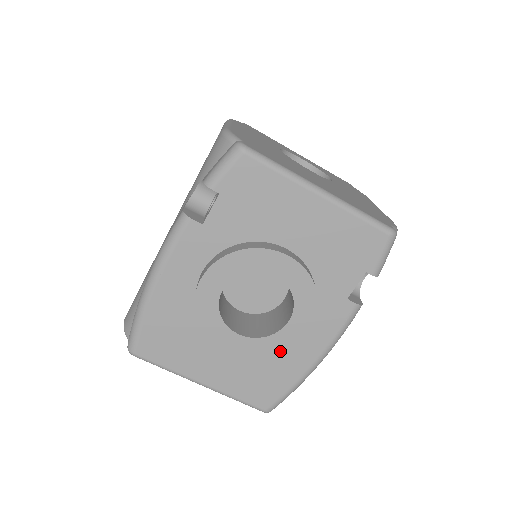
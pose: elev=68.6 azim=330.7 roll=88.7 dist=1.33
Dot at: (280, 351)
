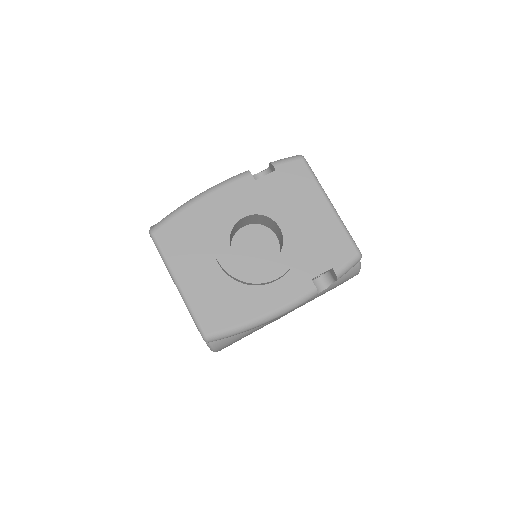
Dot at: (251, 282)
